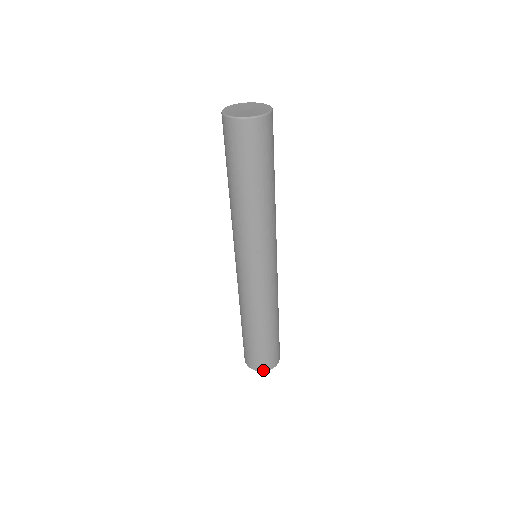
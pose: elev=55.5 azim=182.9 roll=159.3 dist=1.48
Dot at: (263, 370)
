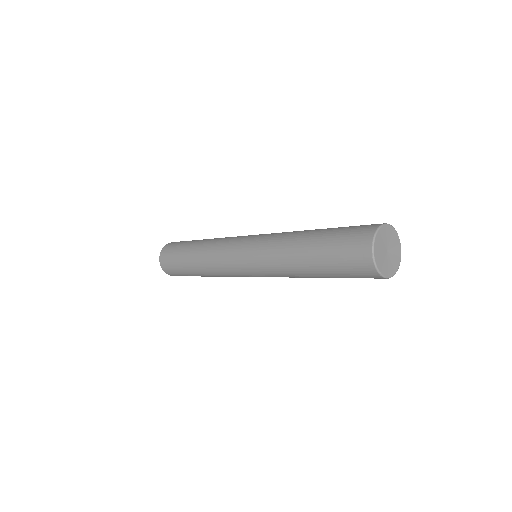
Dot at: occluded
